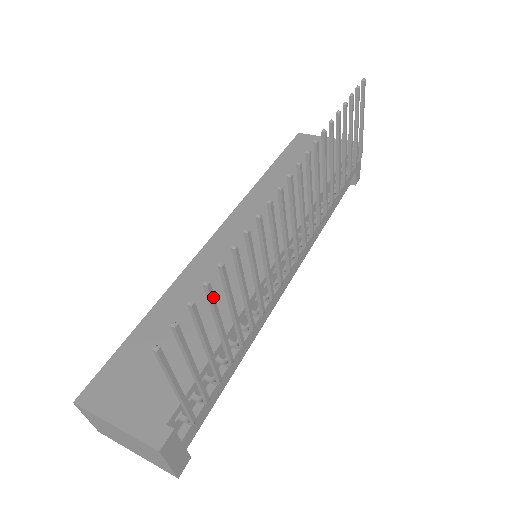
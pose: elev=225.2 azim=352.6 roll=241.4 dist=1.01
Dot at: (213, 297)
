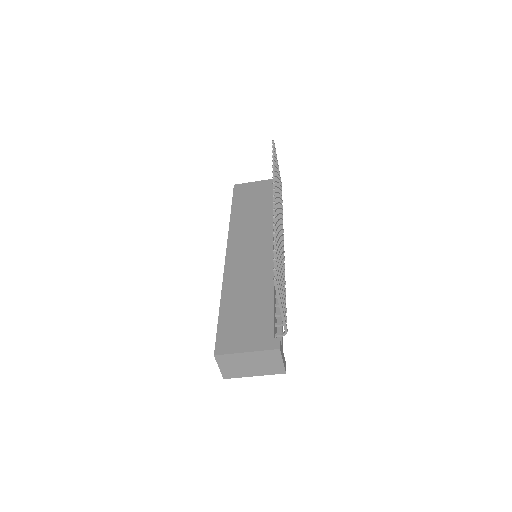
Dot at: (277, 258)
